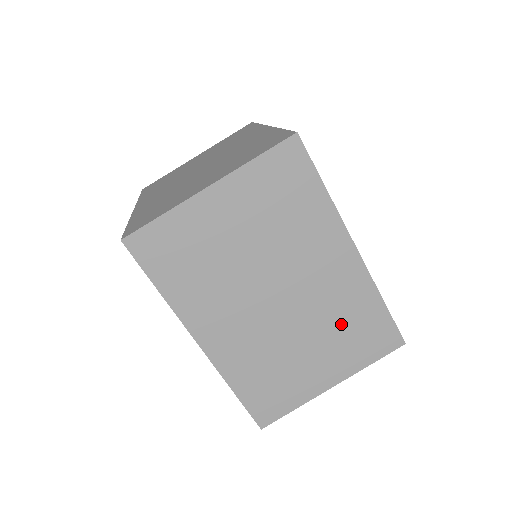
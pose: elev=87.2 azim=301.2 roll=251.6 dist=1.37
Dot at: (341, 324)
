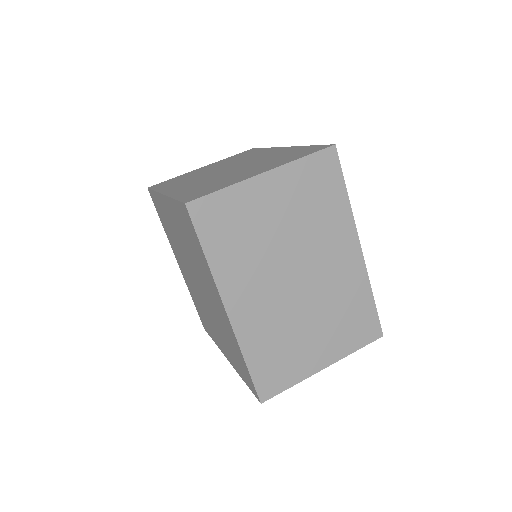
Dot at: (340, 311)
